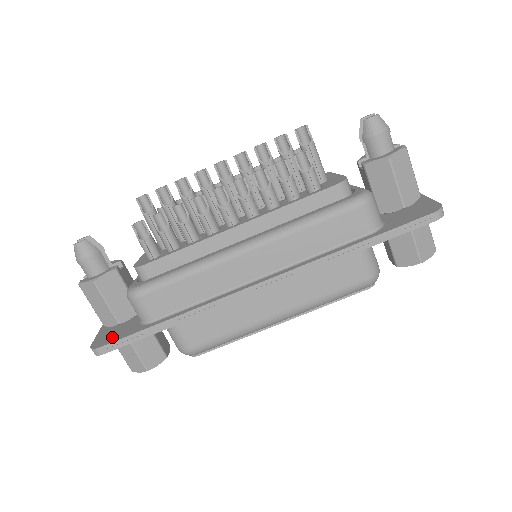
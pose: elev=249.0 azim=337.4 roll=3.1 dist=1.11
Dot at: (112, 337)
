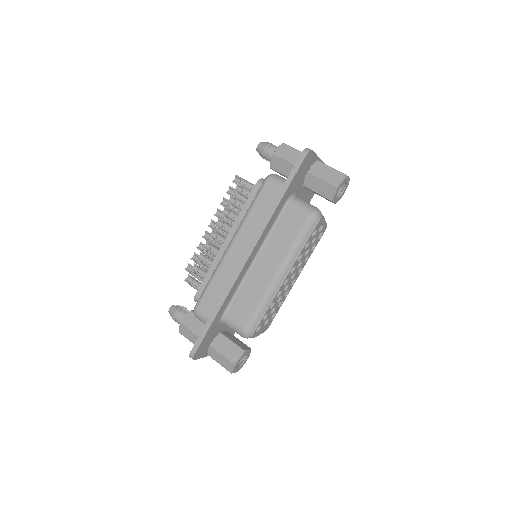
Dot at: occluded
